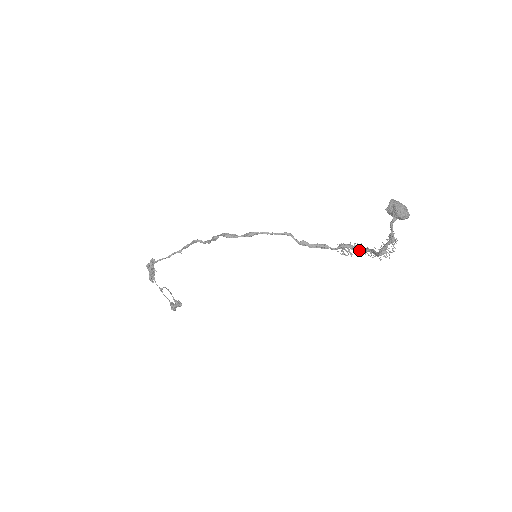
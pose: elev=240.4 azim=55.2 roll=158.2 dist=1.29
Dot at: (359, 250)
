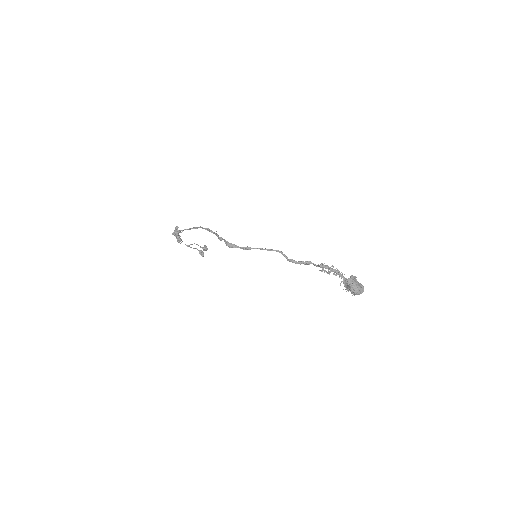
Dot at: (335, 272)
